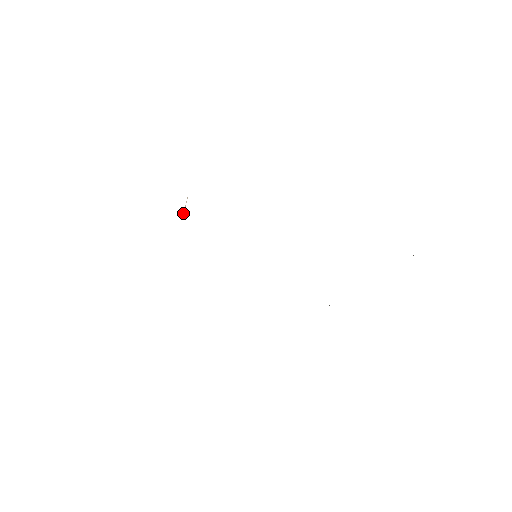
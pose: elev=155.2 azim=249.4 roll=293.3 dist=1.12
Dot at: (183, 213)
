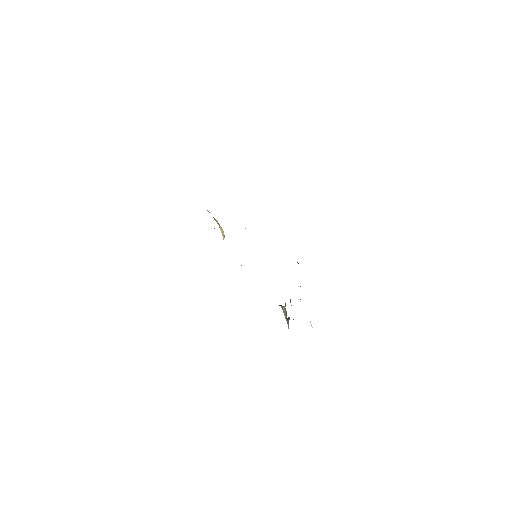
Dot at: occluded
